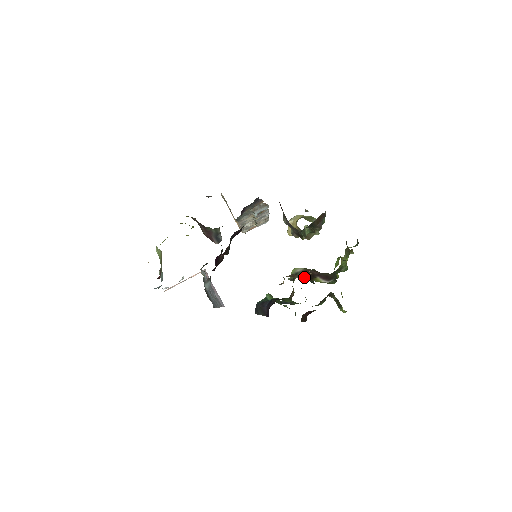
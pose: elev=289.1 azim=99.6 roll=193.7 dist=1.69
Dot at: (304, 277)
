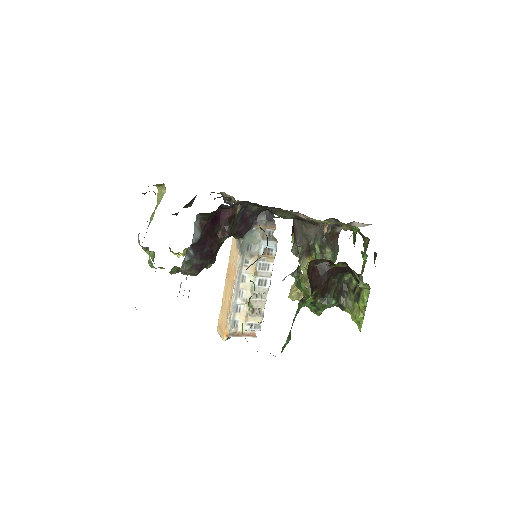
Dot at: occluded
